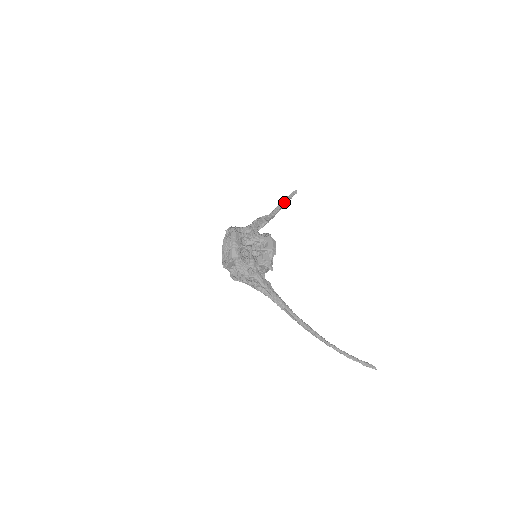
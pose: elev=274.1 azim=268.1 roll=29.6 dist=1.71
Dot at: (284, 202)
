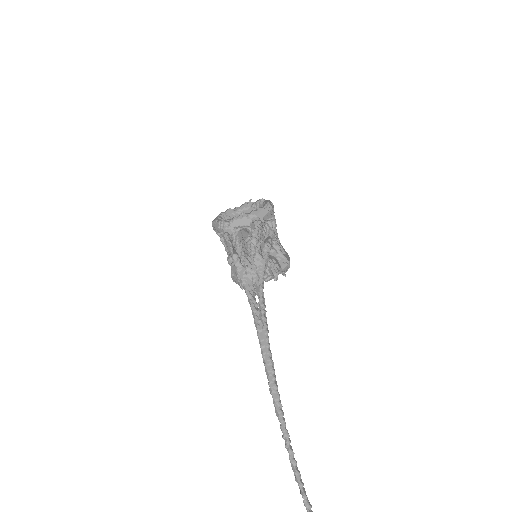
Dot at: occluded
